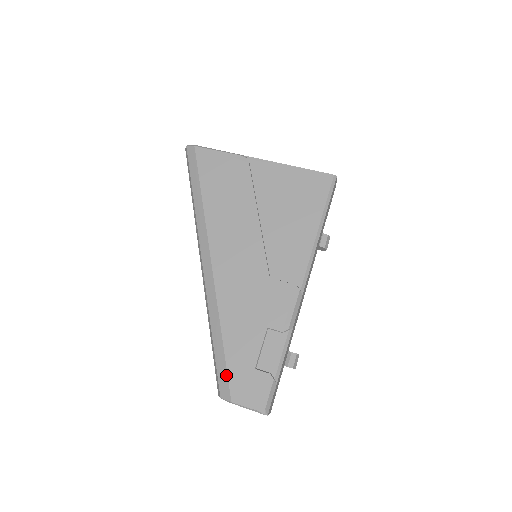
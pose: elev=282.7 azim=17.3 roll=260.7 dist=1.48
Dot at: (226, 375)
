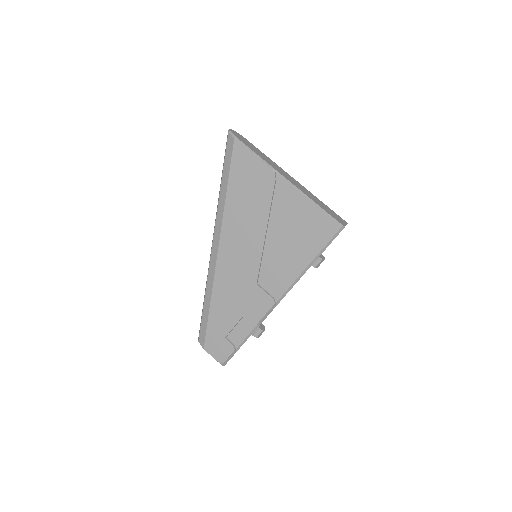
Dot at: (205, 332)
